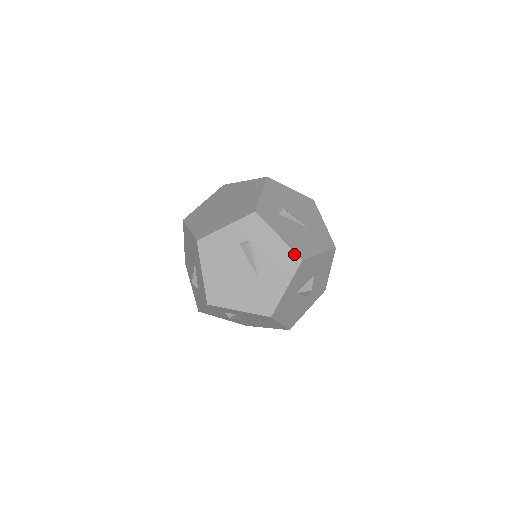
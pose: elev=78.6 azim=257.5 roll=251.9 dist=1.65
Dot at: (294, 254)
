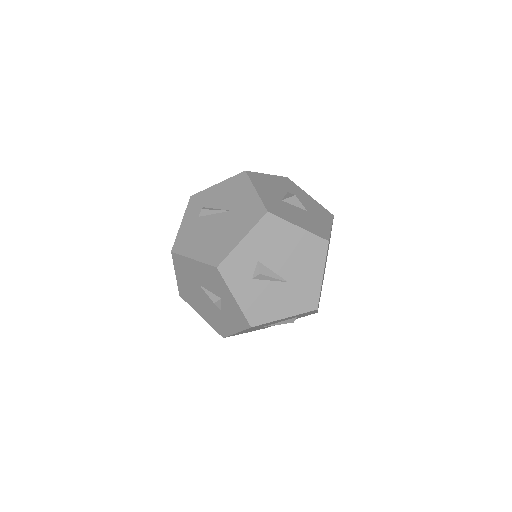
Dot at: (237, 176)
